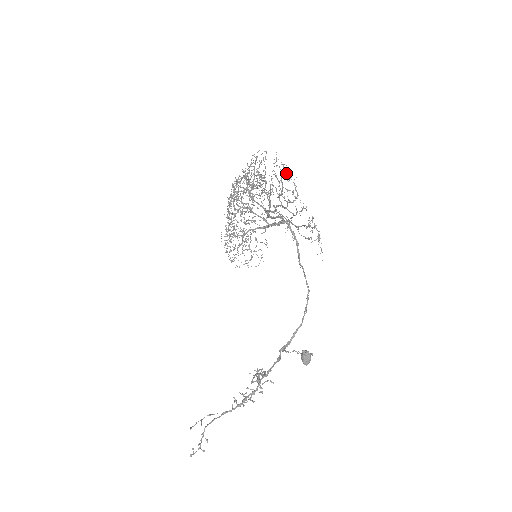
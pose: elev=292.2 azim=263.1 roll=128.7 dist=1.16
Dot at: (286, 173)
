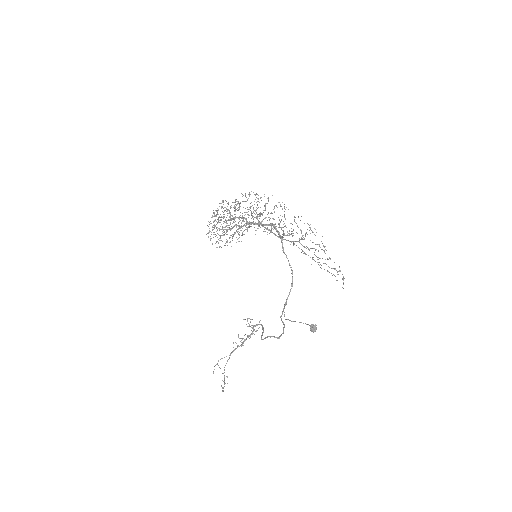
Dot at: occluded
